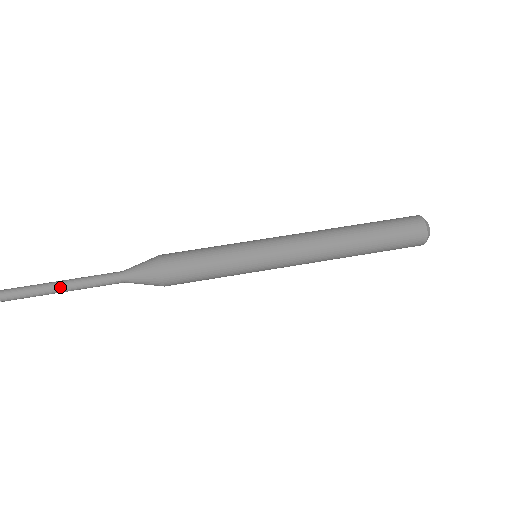
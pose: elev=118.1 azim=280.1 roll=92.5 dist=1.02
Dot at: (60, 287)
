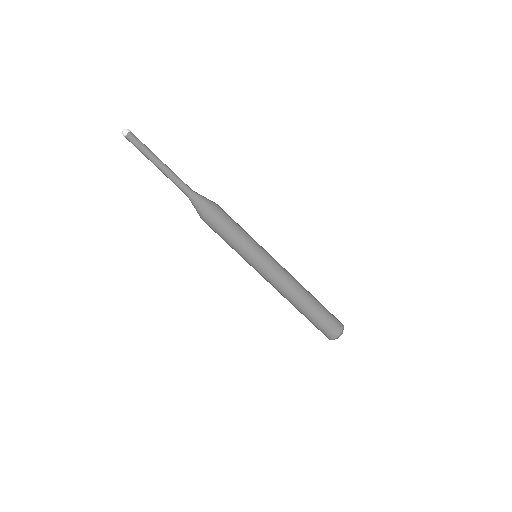
Dot at: (158, 163)
